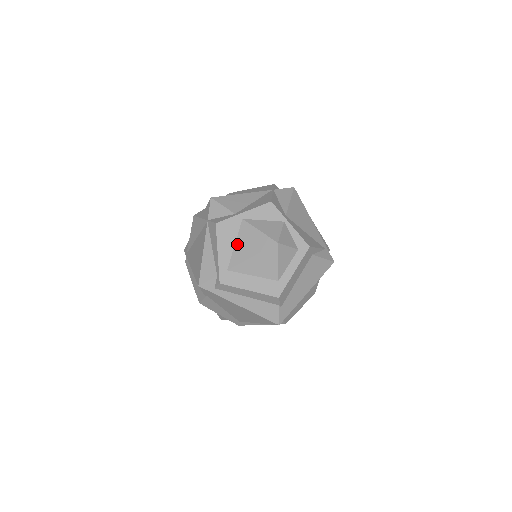
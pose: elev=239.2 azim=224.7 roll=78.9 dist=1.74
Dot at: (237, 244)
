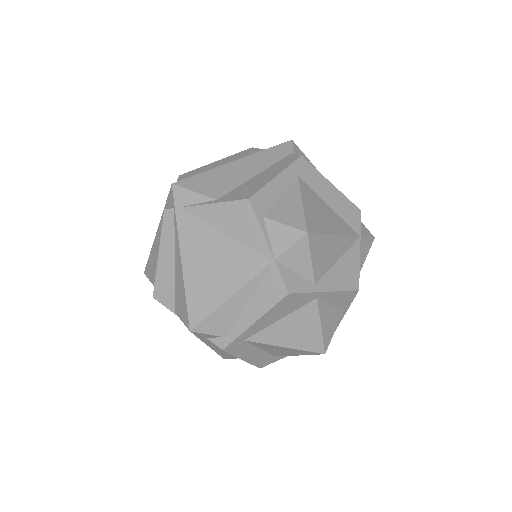
Dot at: (283, 321)
